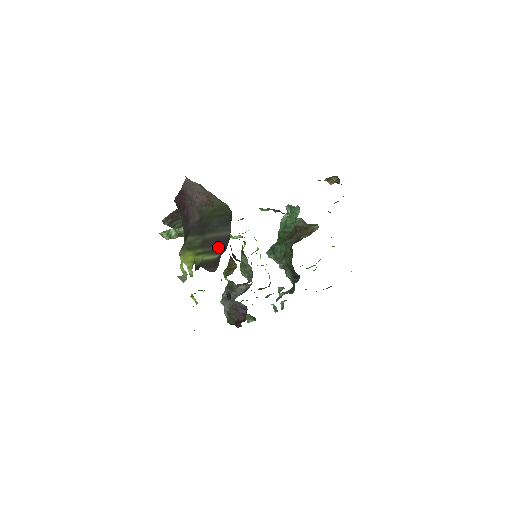
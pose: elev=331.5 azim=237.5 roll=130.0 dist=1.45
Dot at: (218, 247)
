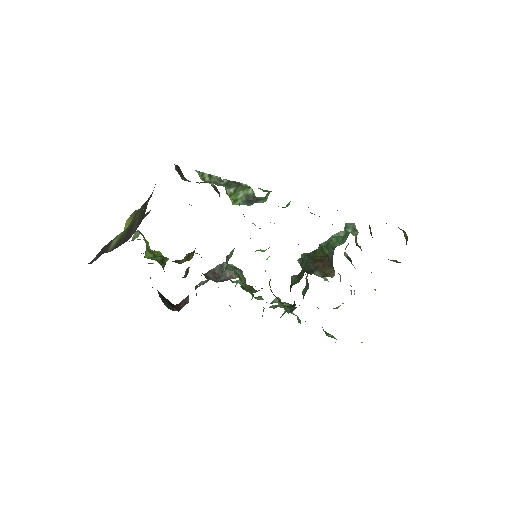
Dot at: (121, 241)
